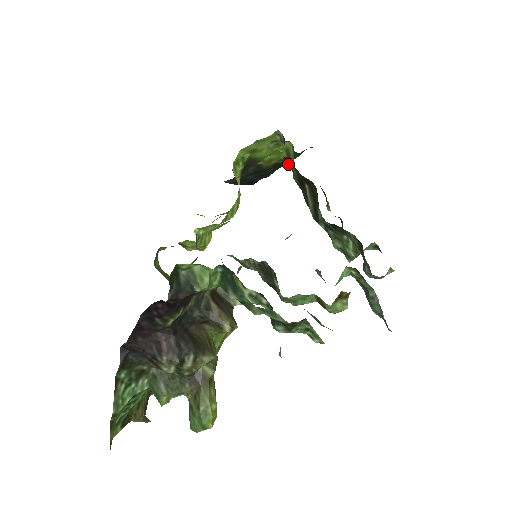
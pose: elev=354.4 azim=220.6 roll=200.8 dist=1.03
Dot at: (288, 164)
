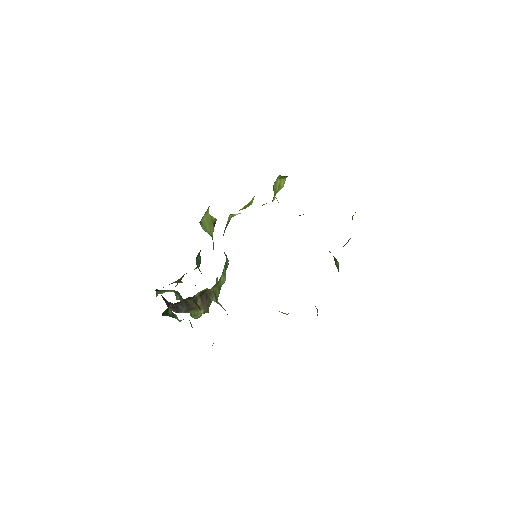
Dot at: occluded
